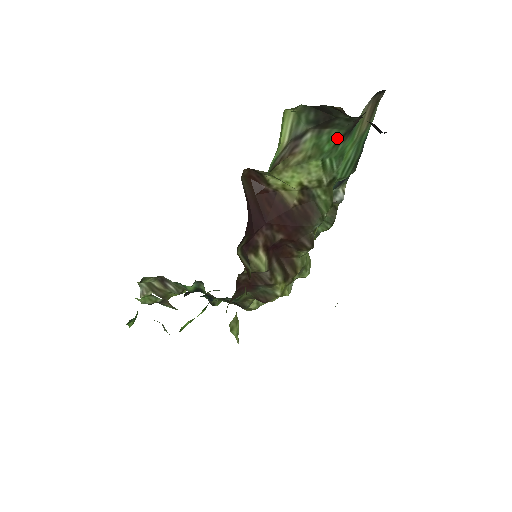
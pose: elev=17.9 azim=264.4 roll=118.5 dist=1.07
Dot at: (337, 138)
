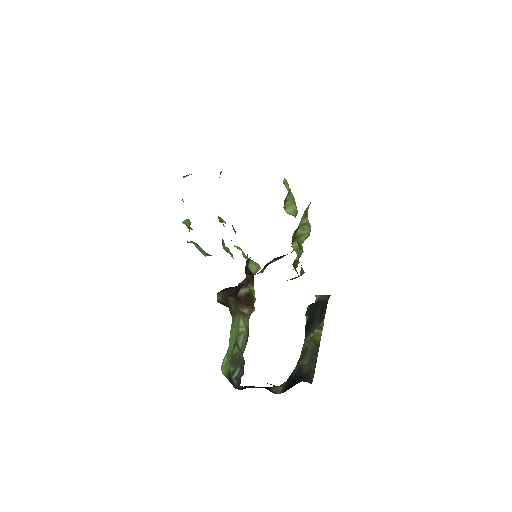
Dot at: occluded
